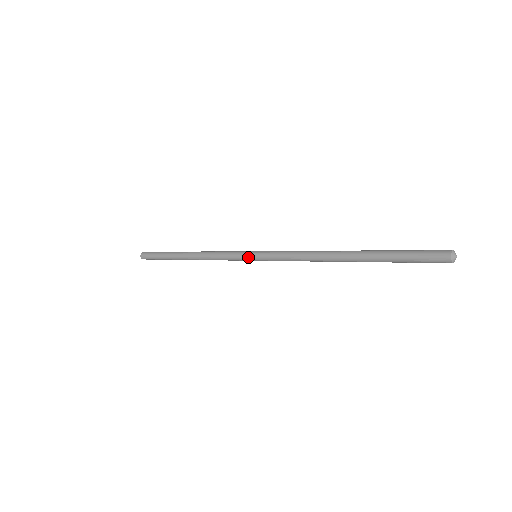
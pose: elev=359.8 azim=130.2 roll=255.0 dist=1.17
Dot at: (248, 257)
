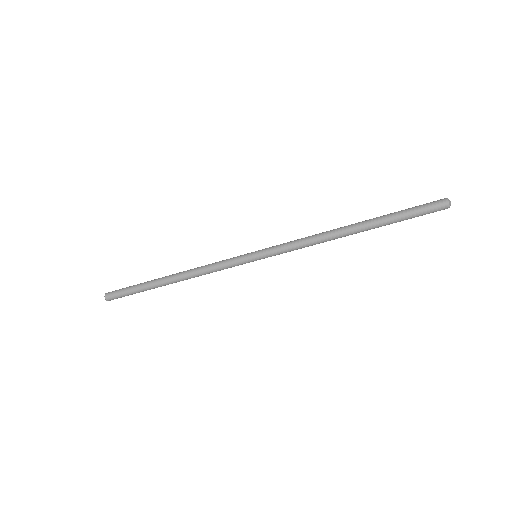
Dot at: (248, 256)
